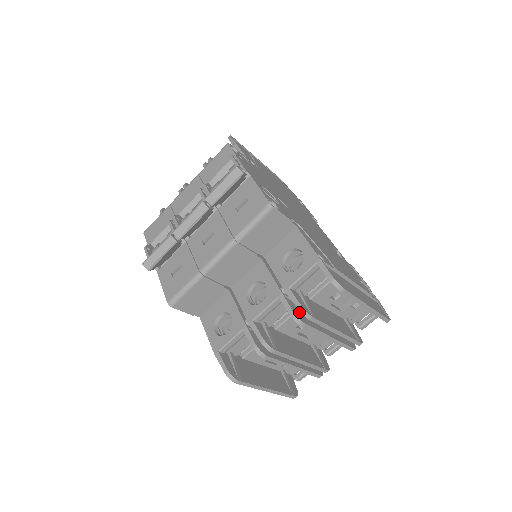
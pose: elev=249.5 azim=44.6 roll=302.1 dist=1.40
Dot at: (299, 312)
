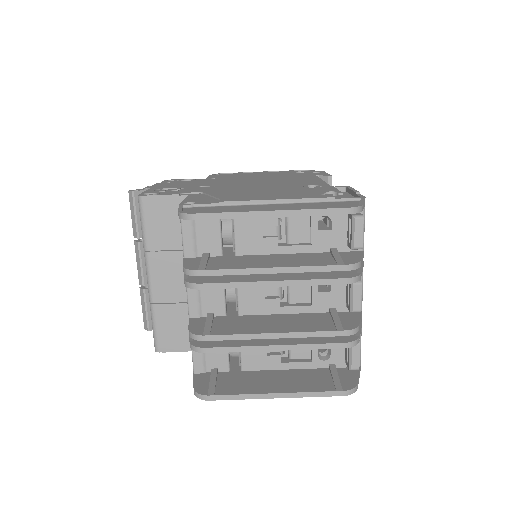
Dot at: (210, 277)
